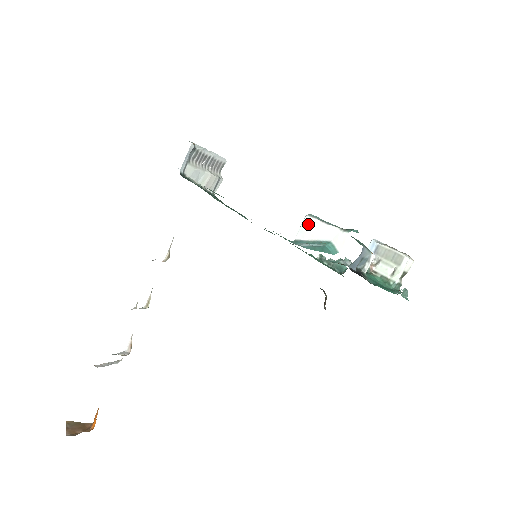
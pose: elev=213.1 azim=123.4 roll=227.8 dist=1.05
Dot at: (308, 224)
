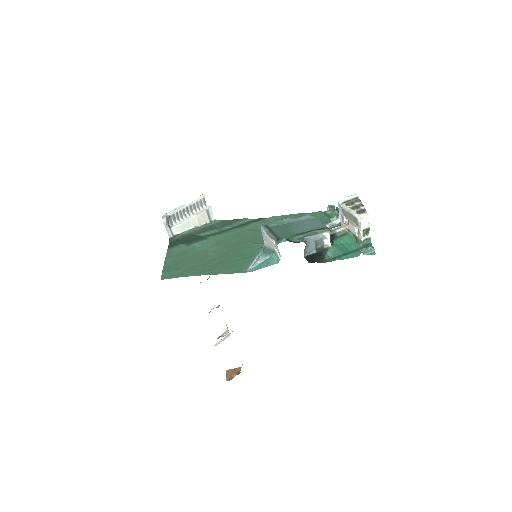
Dot at: (263, 234)
